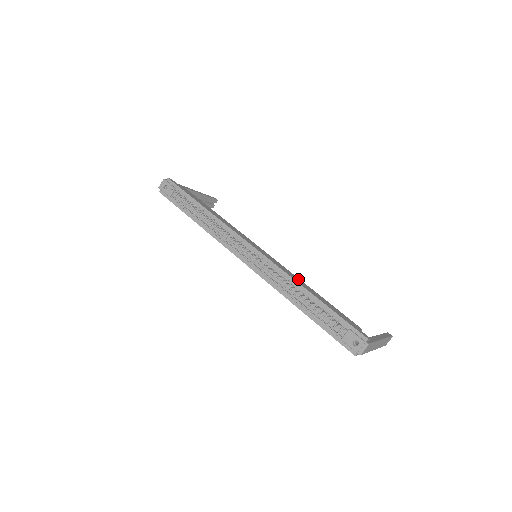
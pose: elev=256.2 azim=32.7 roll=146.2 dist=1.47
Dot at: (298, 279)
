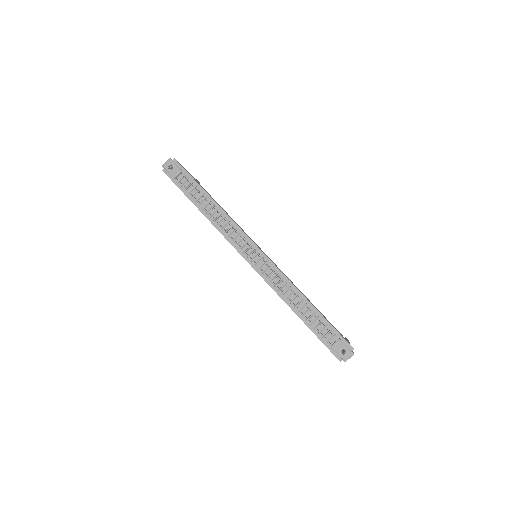
Dot at: occluded
